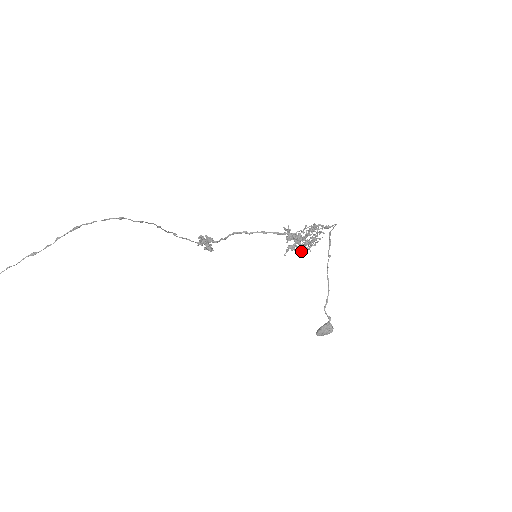
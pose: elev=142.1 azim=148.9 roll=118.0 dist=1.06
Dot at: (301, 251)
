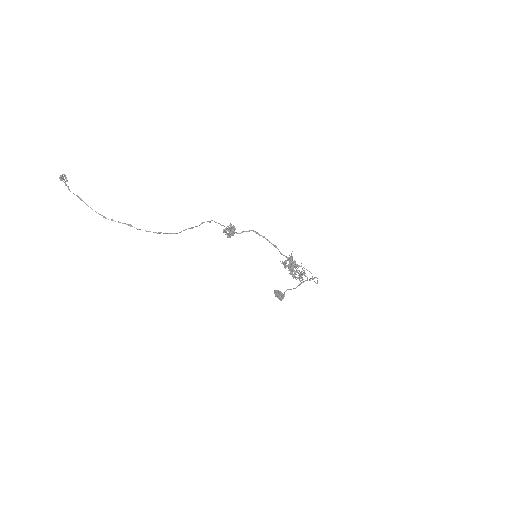
Dot at: occluded
